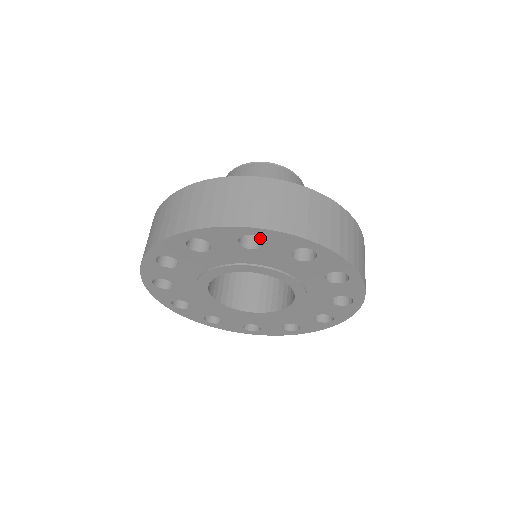
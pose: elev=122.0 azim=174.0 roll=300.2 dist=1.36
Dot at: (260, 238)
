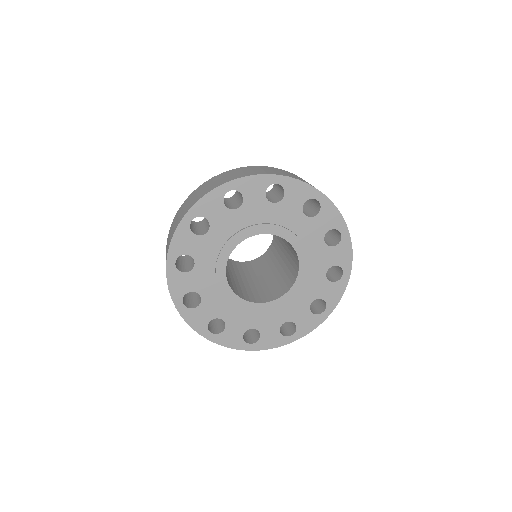
Dot at: (309, 214)
